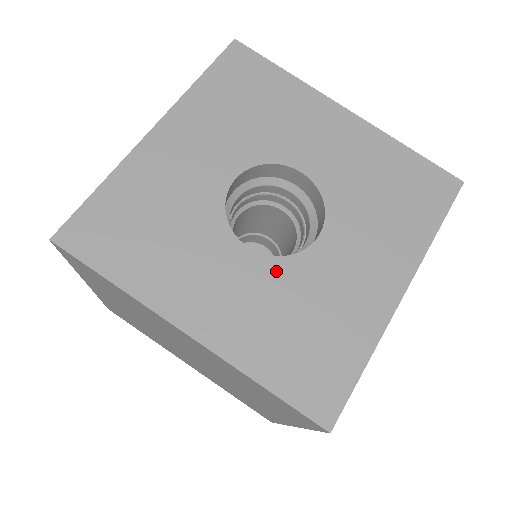
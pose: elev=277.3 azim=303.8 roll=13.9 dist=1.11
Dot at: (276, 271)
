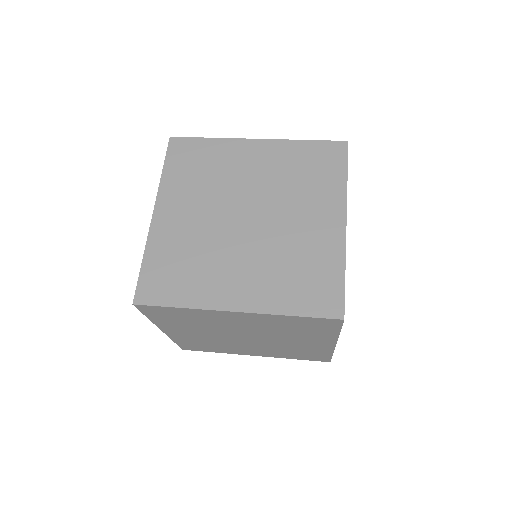
Dot at: occluded
